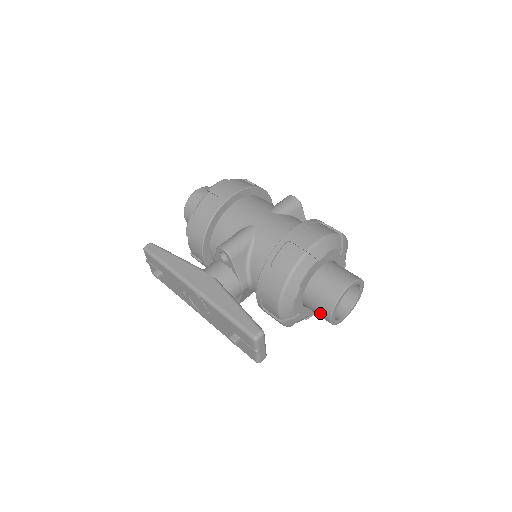
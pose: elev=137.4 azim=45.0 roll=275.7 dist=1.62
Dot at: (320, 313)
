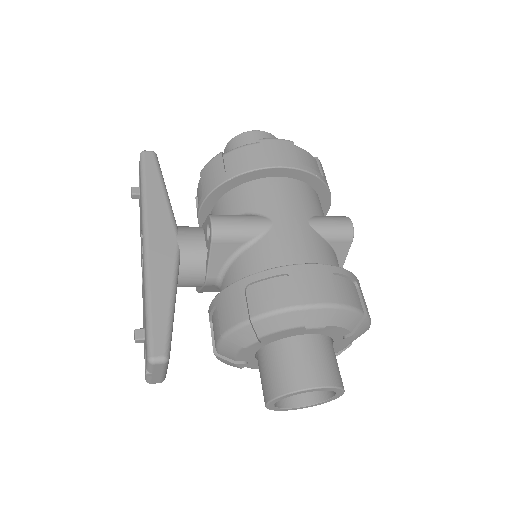
Dot at: (262, 385)
